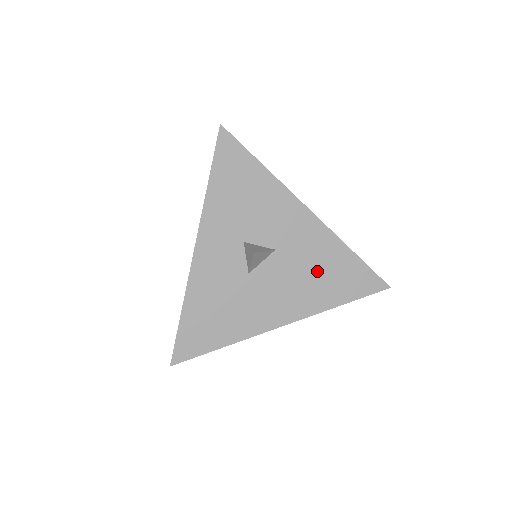
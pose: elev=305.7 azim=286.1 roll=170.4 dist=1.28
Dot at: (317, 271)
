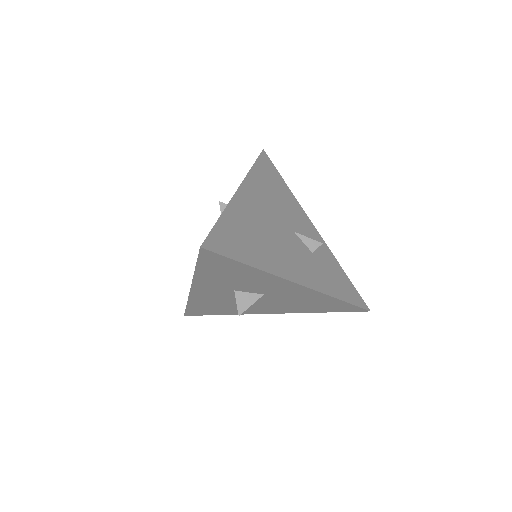
Dot at: (302, 303)
